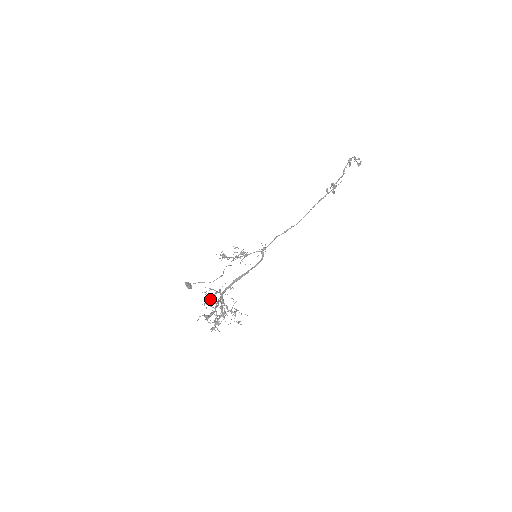
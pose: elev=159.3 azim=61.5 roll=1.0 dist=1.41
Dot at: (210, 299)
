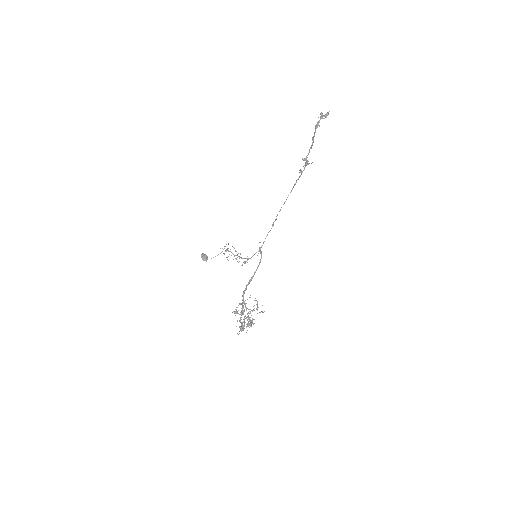
Dot at: (237, 312)
